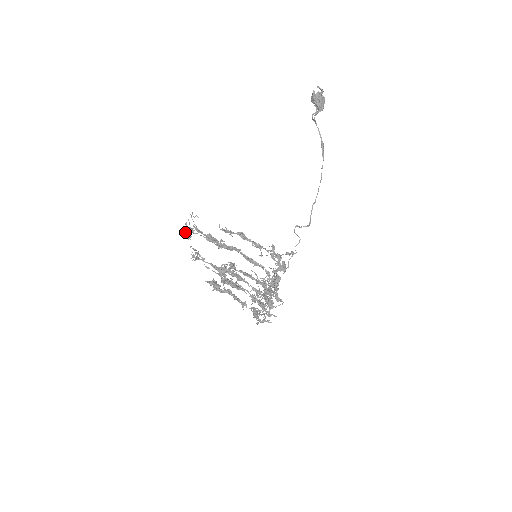
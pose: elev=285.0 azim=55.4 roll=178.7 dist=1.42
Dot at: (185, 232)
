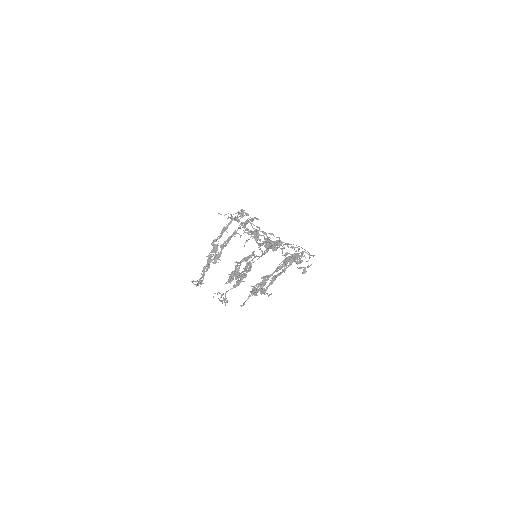
Dot at: occluded
